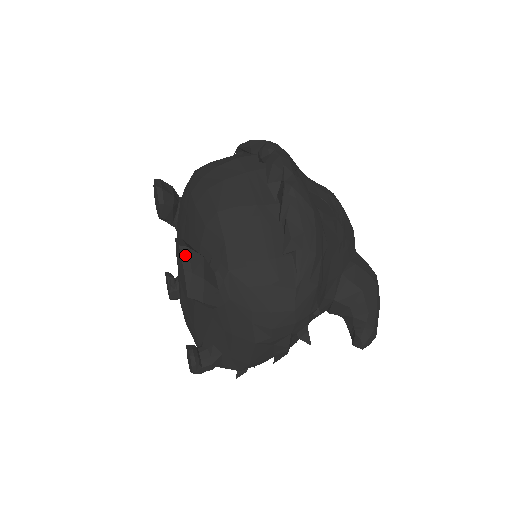
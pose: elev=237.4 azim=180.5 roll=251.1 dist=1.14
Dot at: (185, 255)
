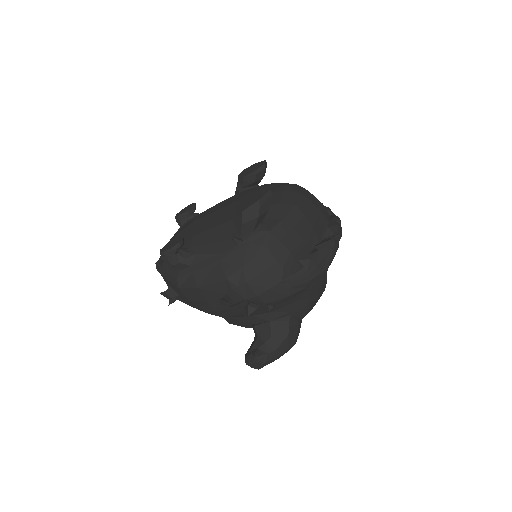
Dot at: (267, 196)
